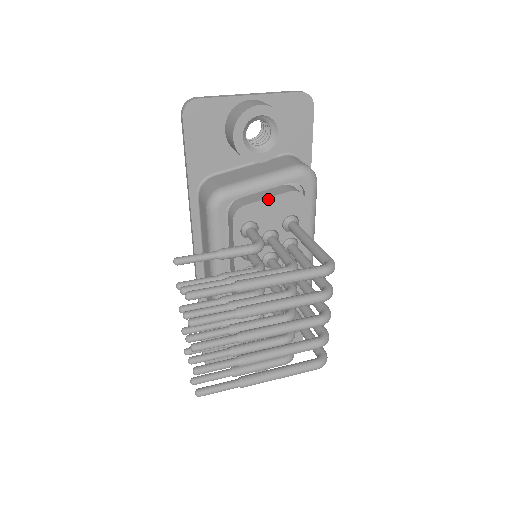
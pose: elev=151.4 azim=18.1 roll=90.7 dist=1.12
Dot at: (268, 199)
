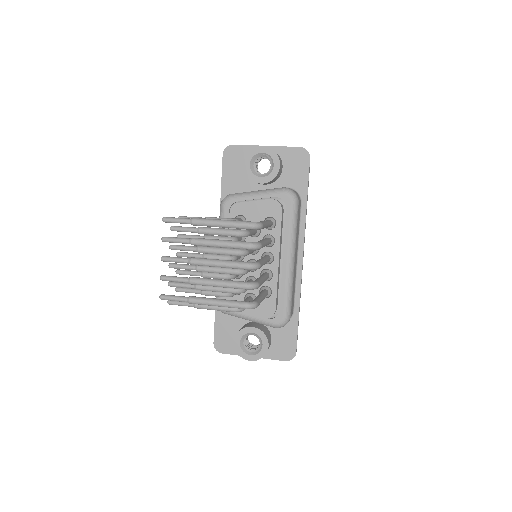
Dot at: (254, 202)
